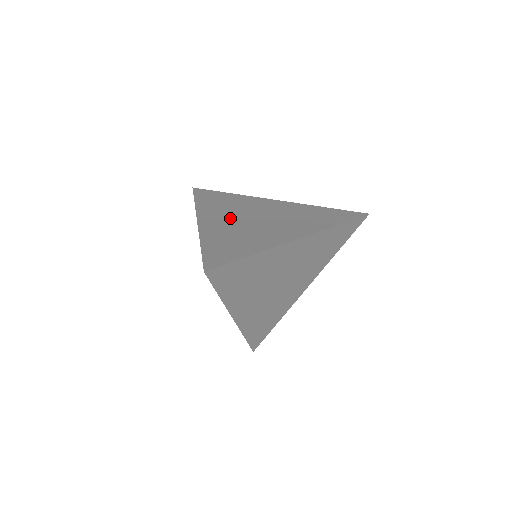
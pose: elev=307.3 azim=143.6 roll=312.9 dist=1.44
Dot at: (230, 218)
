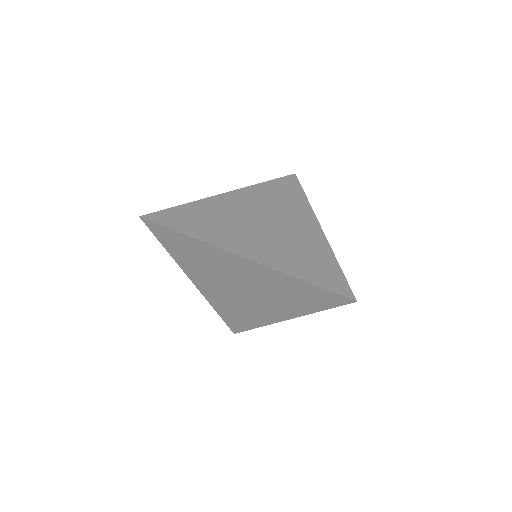
Dot at: (250, 208)
